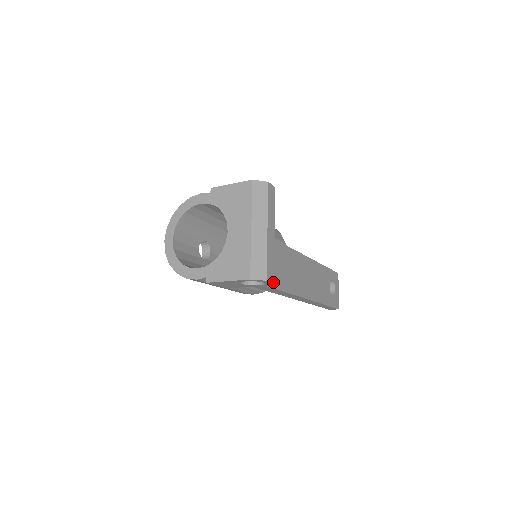
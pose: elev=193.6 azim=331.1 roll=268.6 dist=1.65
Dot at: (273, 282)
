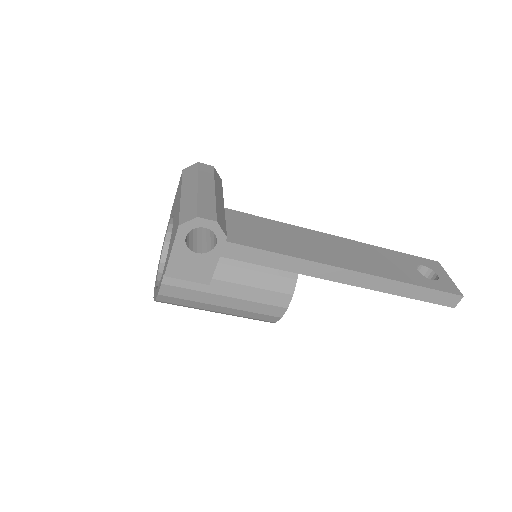
Dot at: (215, 221)
